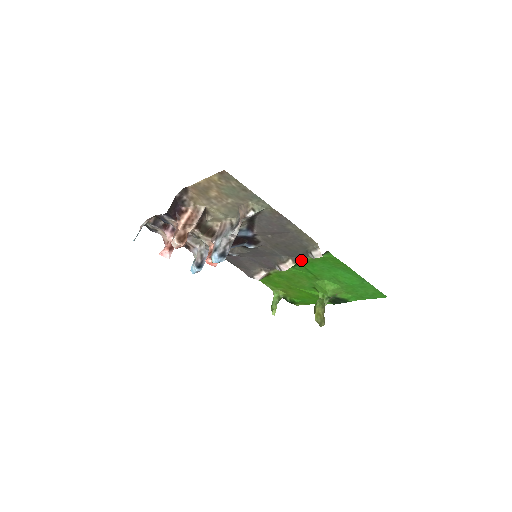
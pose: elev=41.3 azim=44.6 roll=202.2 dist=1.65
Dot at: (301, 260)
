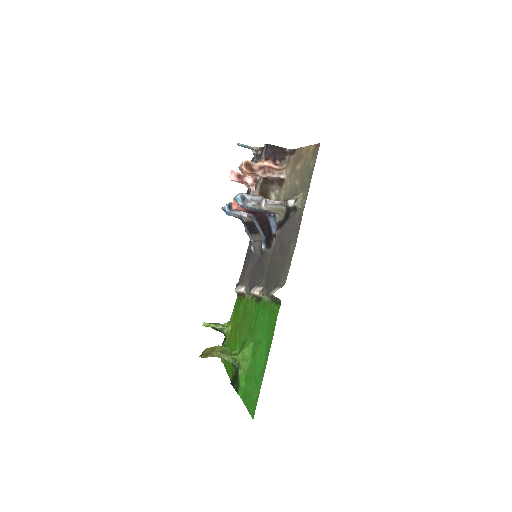
Dot at: (265, 298)
